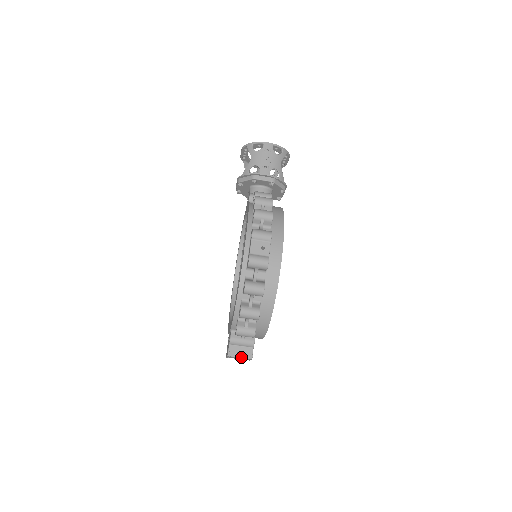
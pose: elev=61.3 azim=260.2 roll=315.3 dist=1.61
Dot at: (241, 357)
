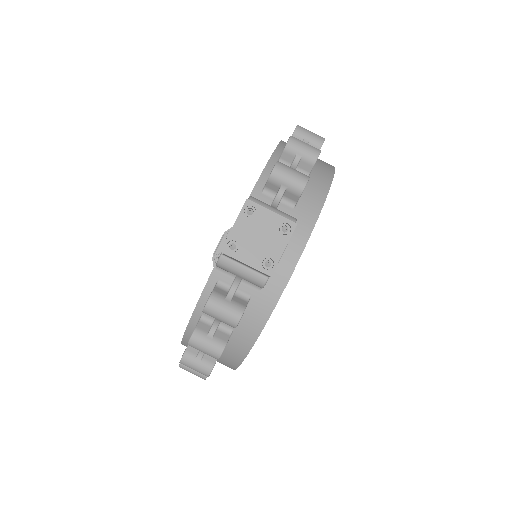
Dot at: (274, 212)
